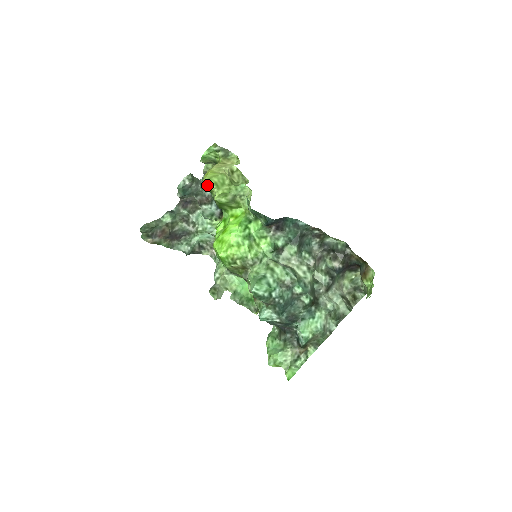
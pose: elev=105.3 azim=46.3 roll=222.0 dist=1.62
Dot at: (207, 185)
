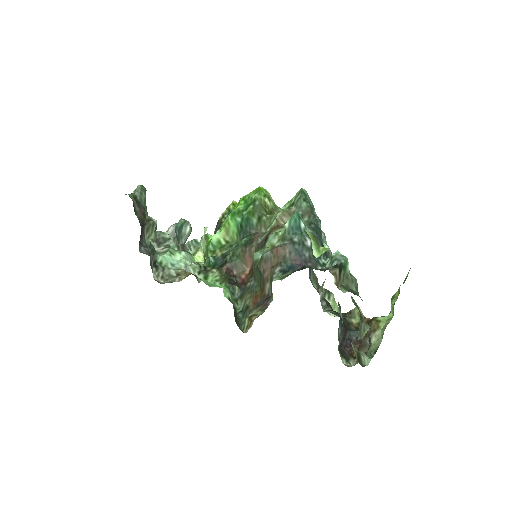
Dot at: occluded
